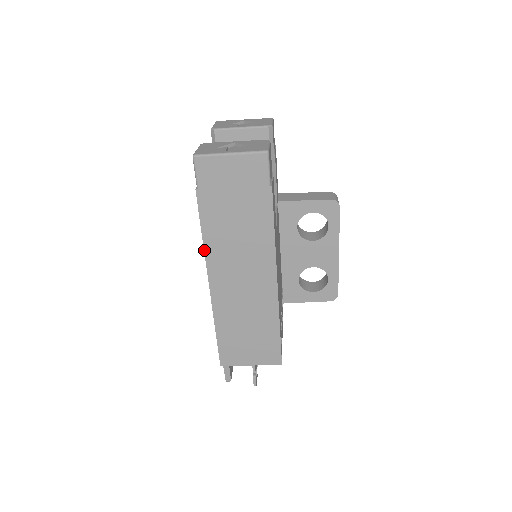
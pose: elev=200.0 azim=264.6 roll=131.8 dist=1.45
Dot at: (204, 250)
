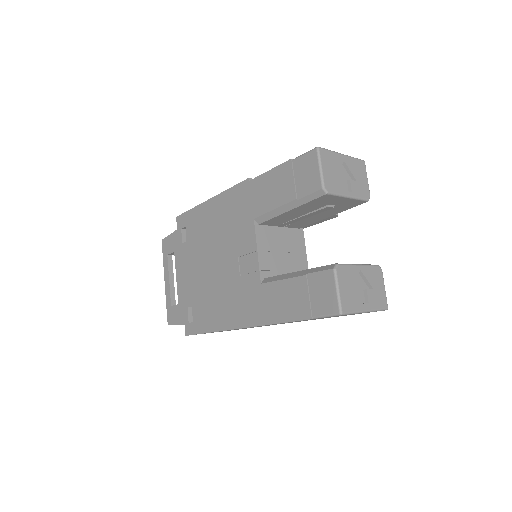
Dot at: occluded
